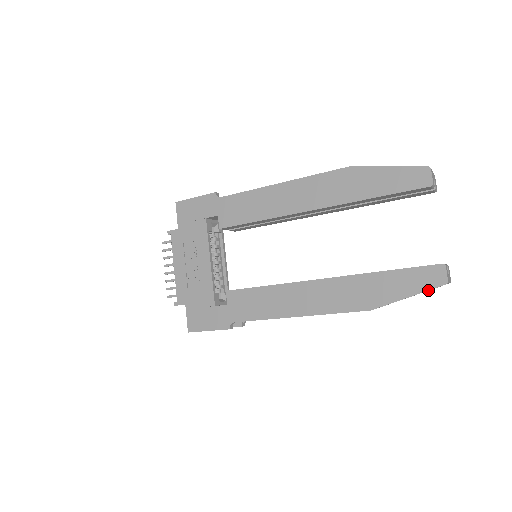
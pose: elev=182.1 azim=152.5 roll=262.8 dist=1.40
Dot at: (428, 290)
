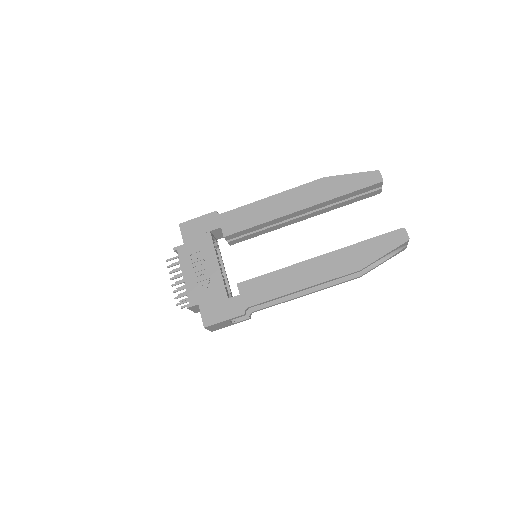
Dot at: (398, 247)
